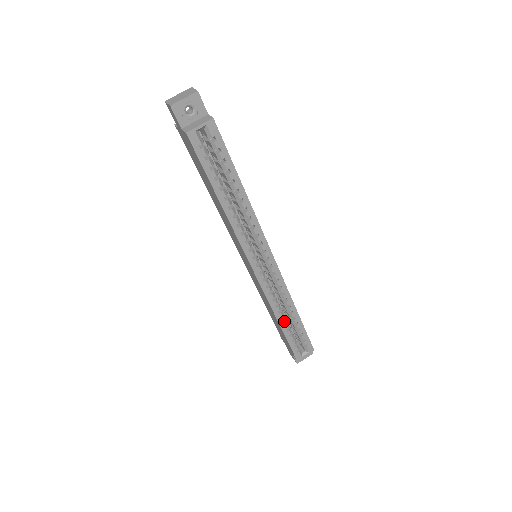
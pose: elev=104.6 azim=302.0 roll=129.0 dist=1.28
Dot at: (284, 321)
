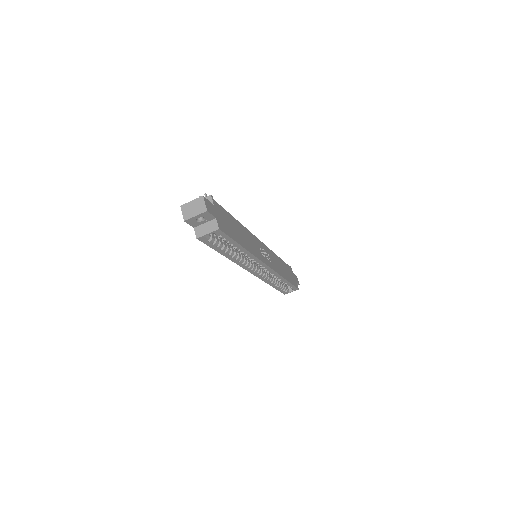
Dot at: (275, 284)
